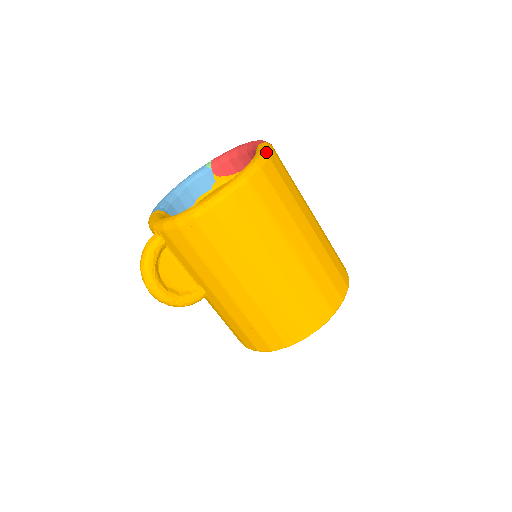
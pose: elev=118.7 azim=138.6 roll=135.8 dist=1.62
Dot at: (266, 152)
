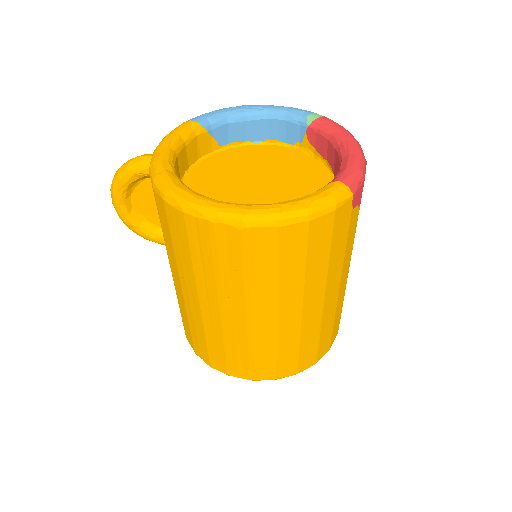
Dot at: (315, 209)
